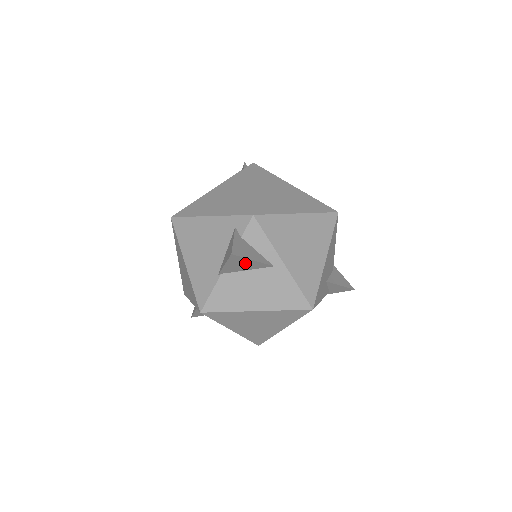
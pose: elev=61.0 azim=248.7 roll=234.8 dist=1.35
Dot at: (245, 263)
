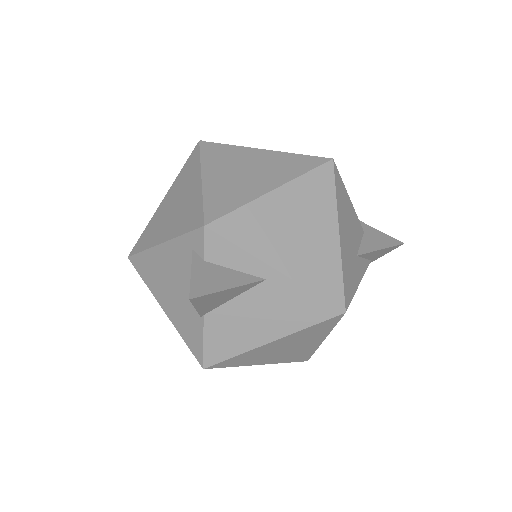
Dot at: (221, 295)
